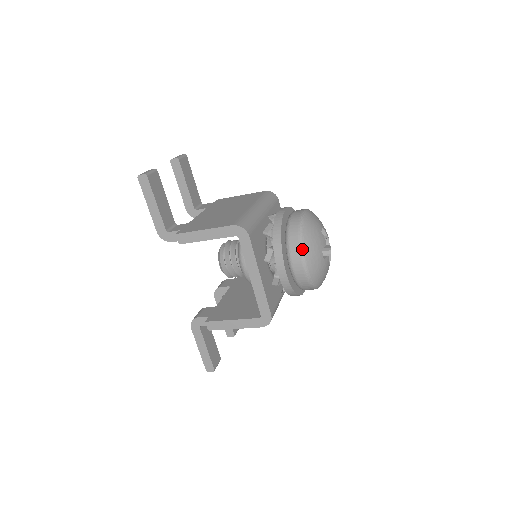
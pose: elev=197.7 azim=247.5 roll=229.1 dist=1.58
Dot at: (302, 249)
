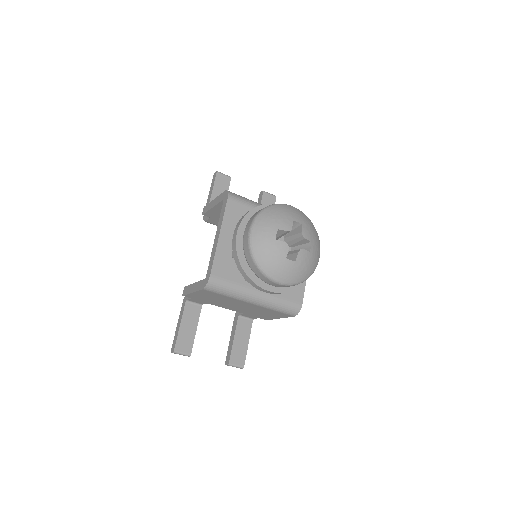
Dot at: (256, 216)
